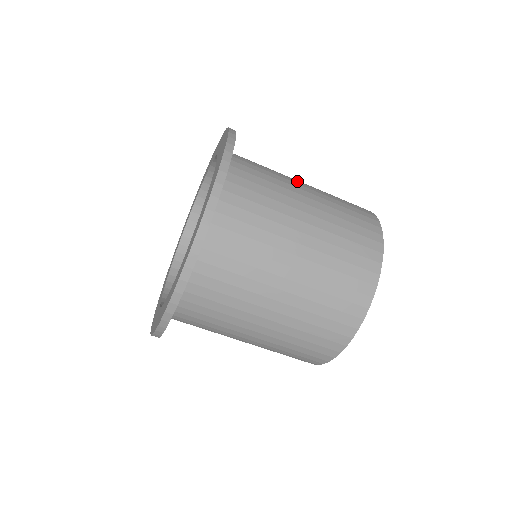
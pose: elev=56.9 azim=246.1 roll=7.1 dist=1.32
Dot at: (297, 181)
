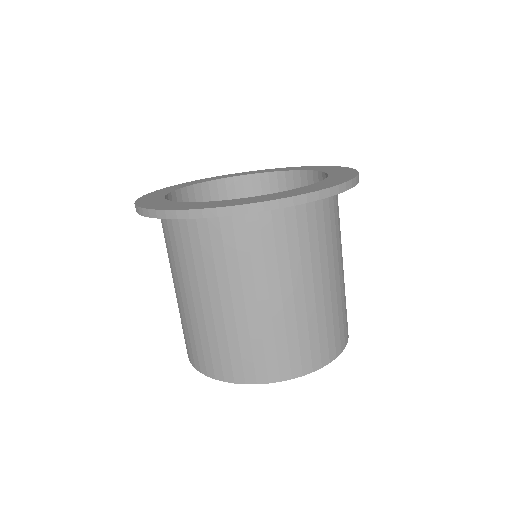
Dot at: (334, 268)
